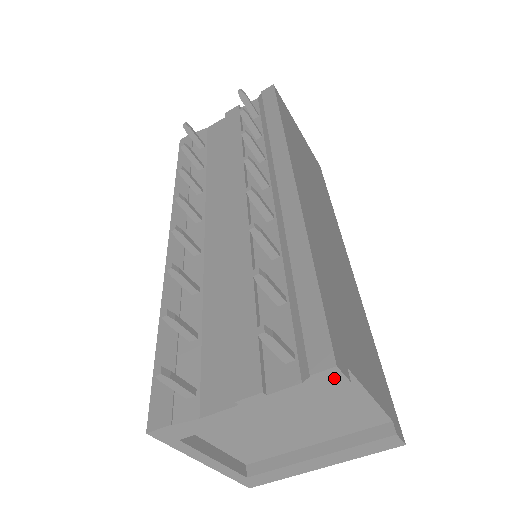
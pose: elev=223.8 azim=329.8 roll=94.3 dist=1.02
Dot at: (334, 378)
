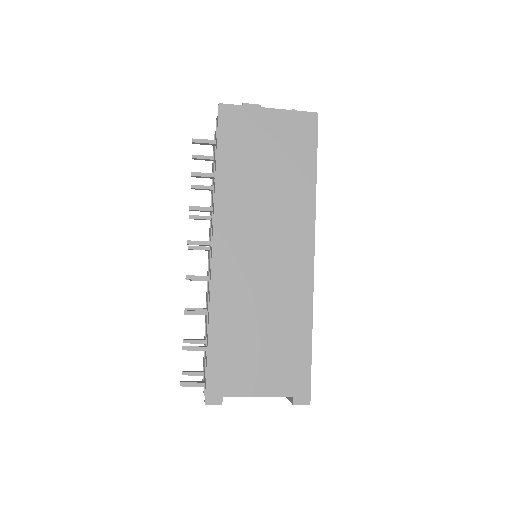
Dot at: (214, 403)
